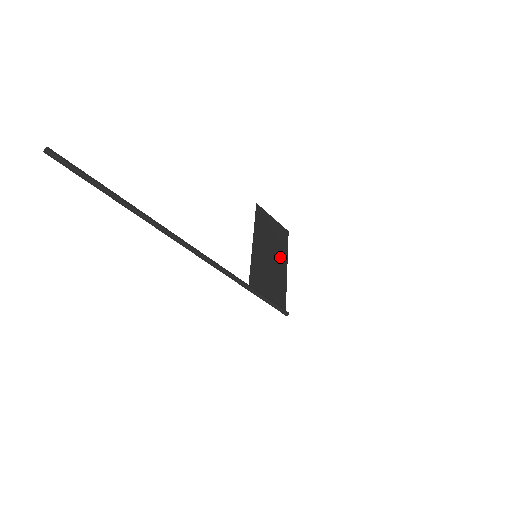
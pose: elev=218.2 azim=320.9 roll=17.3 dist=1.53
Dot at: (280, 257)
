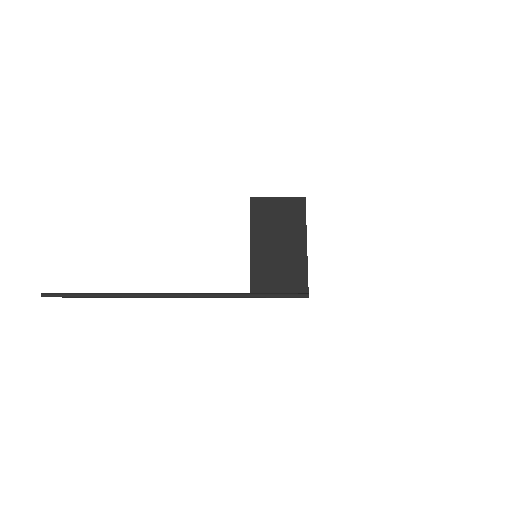
Dot at: (294, 236)
